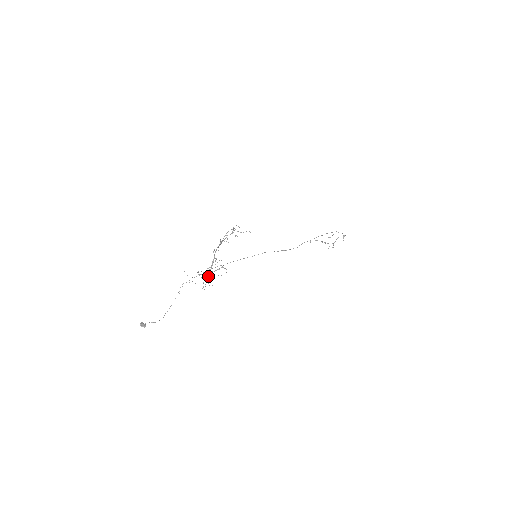
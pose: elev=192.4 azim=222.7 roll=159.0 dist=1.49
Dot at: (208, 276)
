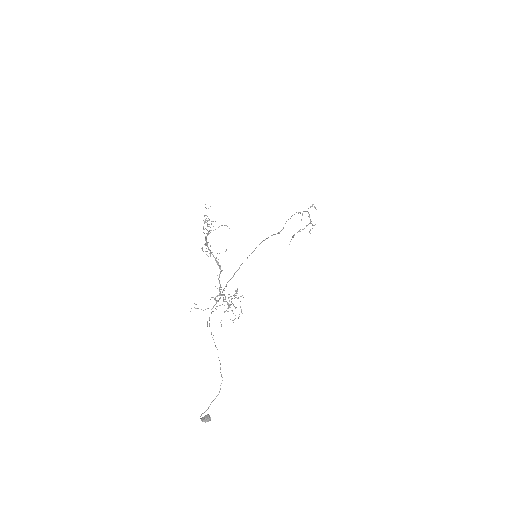
Dot at: occluded
